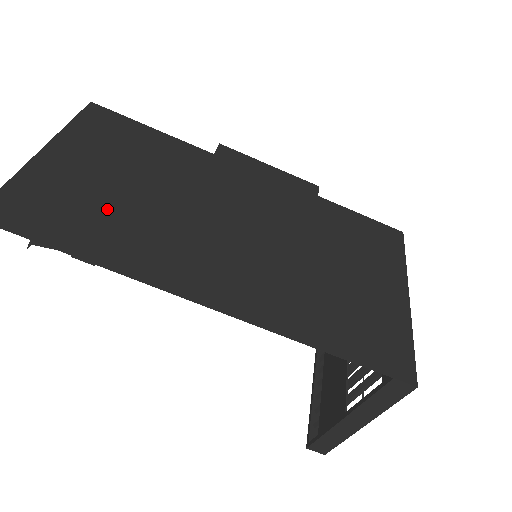
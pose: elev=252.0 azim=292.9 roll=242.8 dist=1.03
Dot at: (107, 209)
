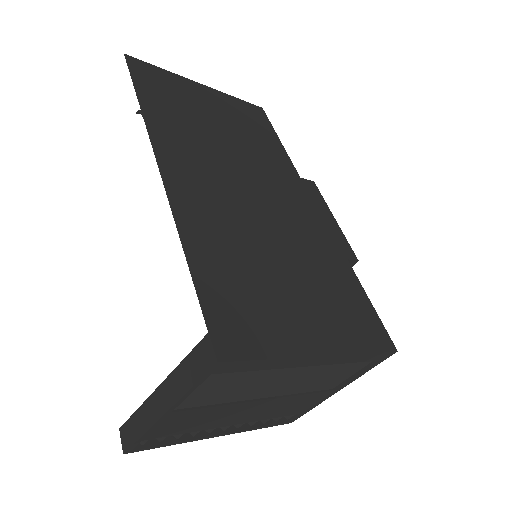
Dot at: (188, 113)
